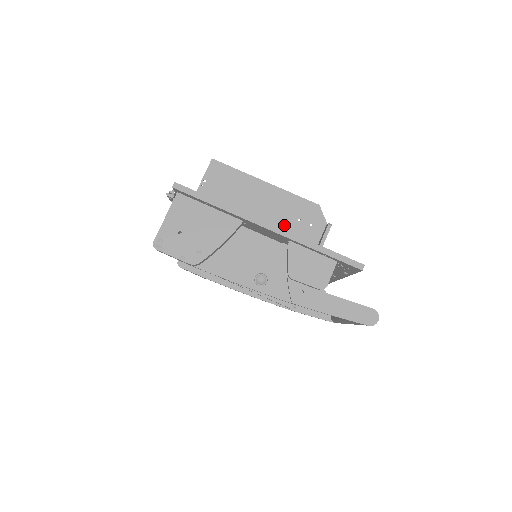
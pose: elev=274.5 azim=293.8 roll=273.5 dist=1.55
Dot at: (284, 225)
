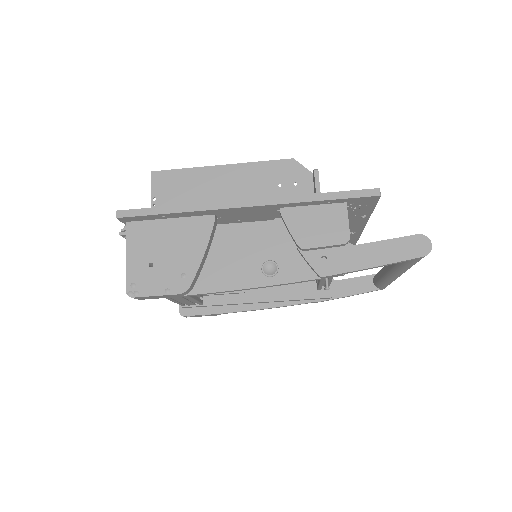
Dot at: occluded
